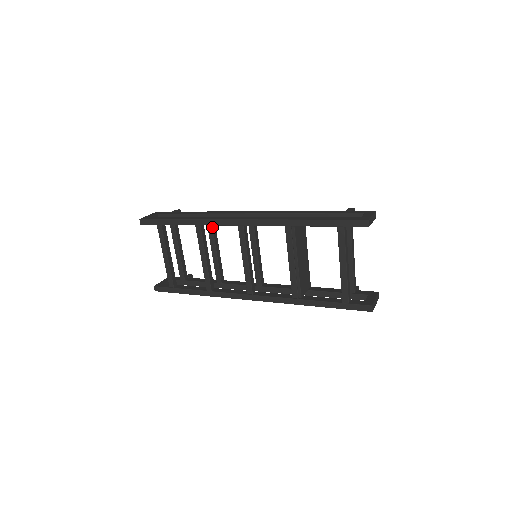
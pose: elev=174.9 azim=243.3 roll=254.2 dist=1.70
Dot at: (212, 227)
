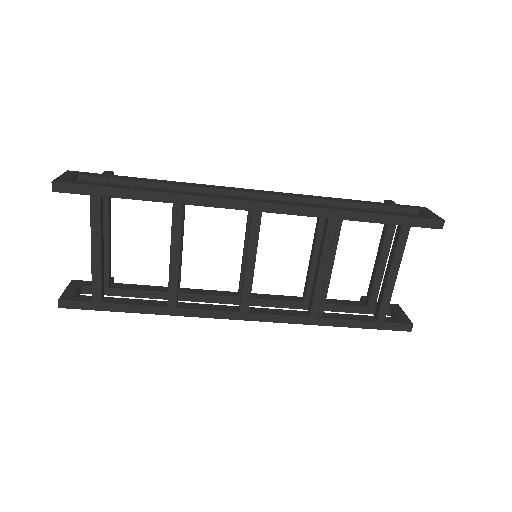
Dot at: (184, 207)
